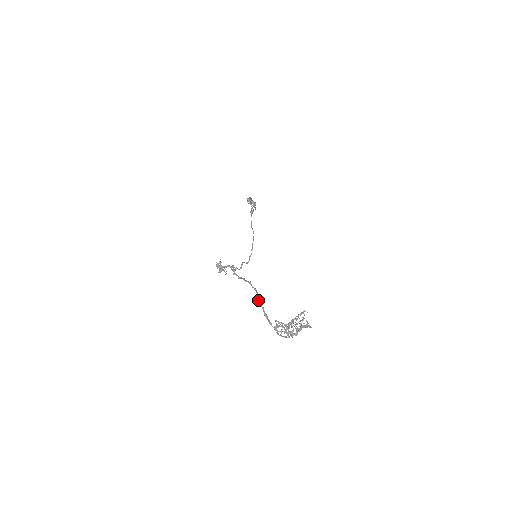
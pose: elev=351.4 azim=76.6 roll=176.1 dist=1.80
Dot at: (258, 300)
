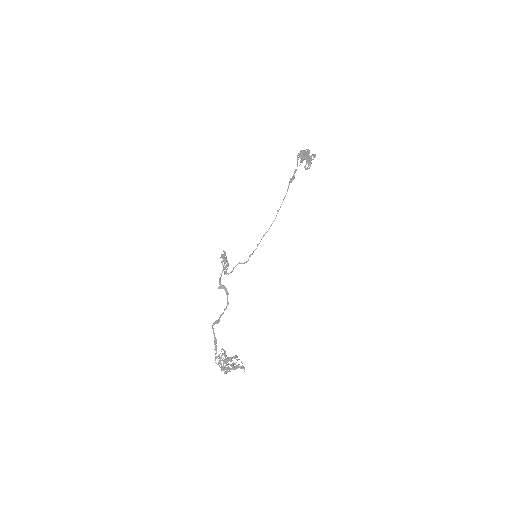
Dot at: (212, 326)
